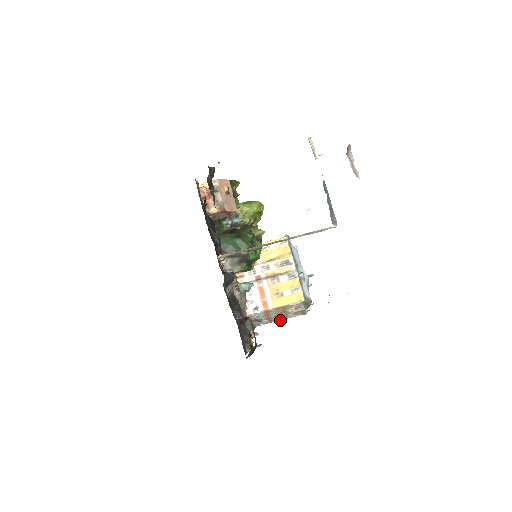
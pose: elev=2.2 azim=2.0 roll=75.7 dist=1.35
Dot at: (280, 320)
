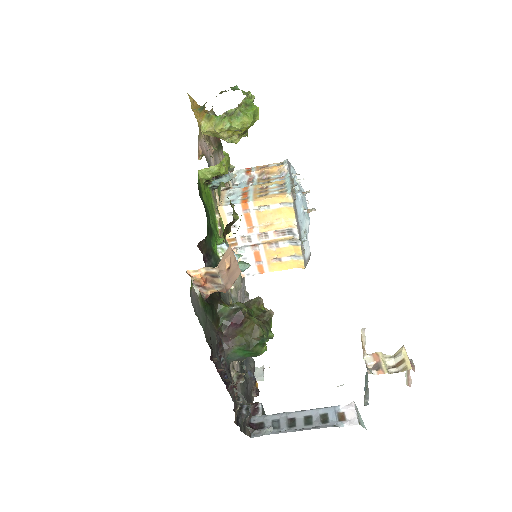
Dot at: occluded
